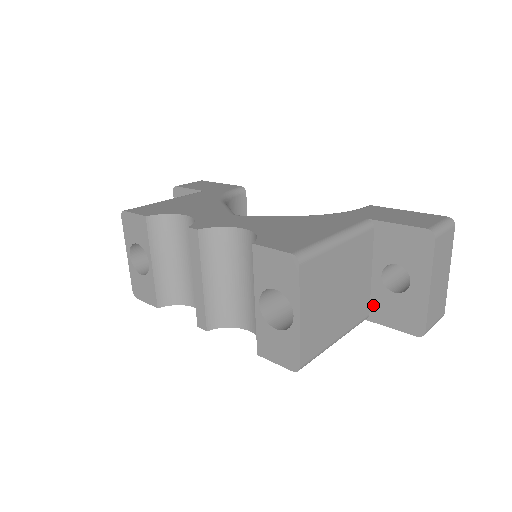
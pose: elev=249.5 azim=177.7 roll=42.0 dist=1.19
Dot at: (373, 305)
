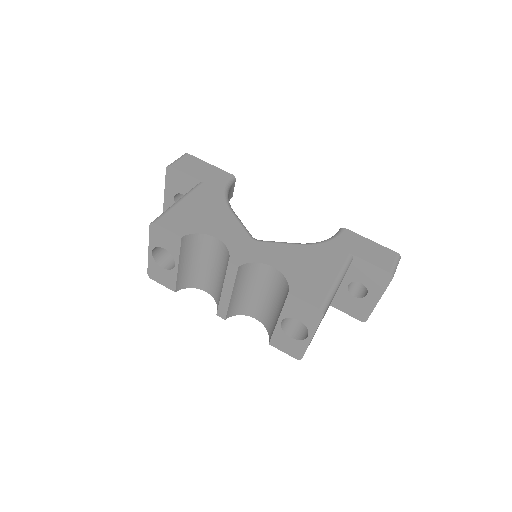
Dot at: (336, 298)
